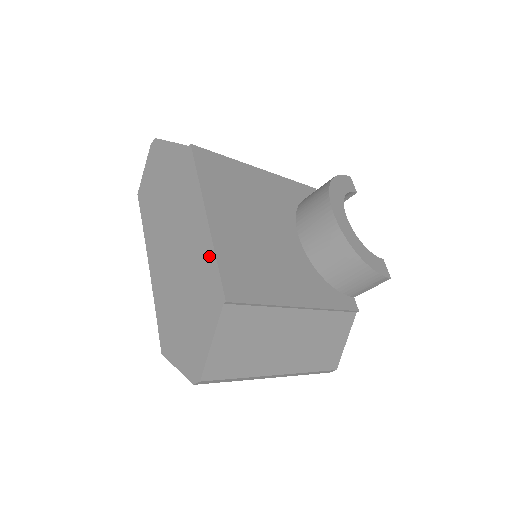
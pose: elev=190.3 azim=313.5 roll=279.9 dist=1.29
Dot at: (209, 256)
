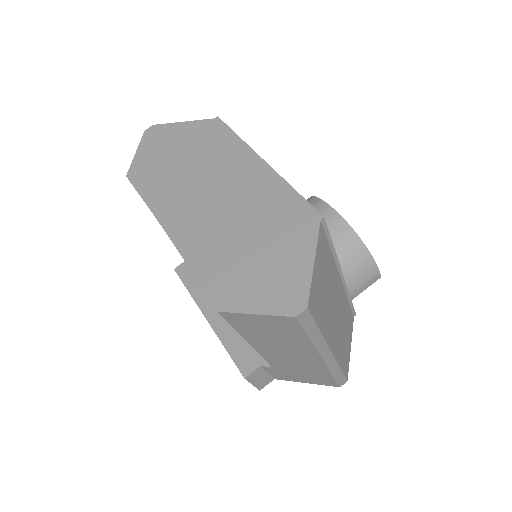
Dot at: (281, 189)
